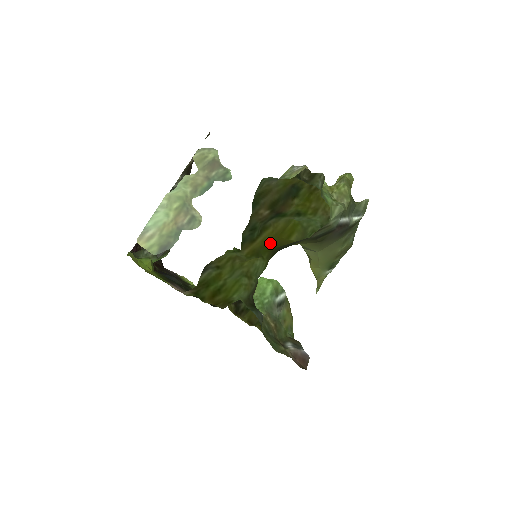
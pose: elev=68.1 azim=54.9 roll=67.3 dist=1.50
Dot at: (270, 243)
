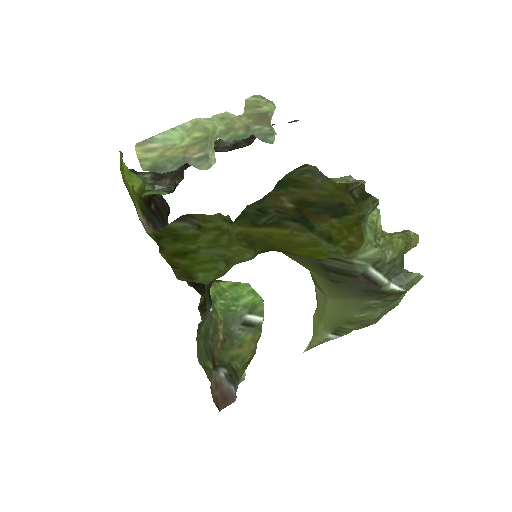
Dot at: (274, 243)
